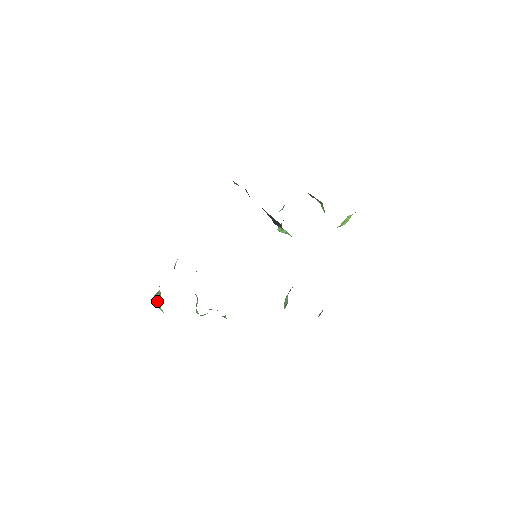
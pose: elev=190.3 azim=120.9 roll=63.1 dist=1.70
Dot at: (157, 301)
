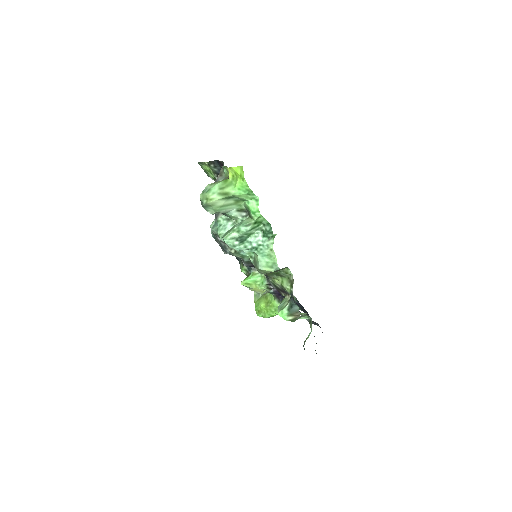
Dot at: (222, 180)
